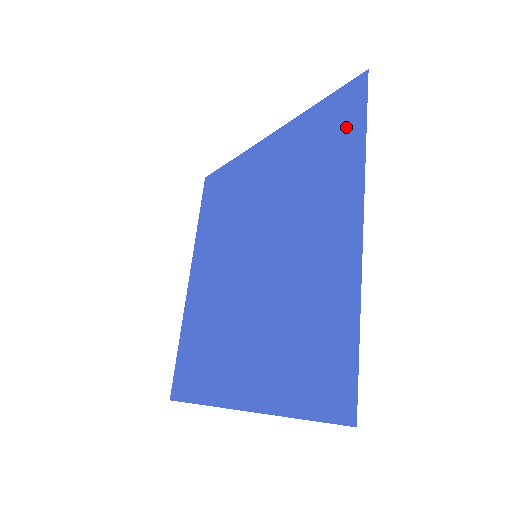
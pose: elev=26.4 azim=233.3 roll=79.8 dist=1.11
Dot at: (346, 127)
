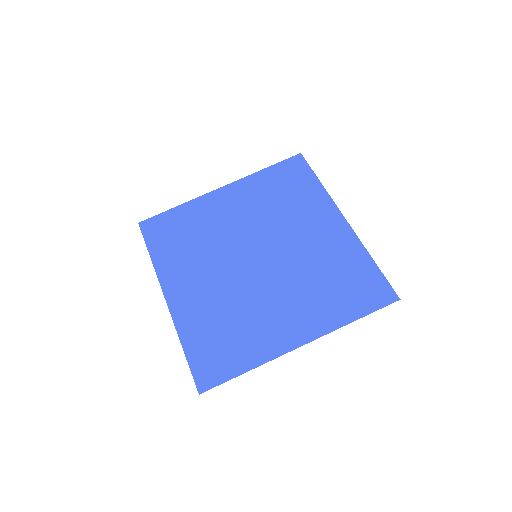
Dot at: (301, 178)
